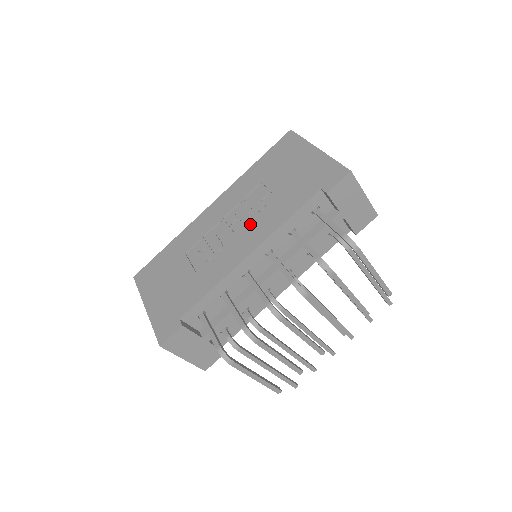
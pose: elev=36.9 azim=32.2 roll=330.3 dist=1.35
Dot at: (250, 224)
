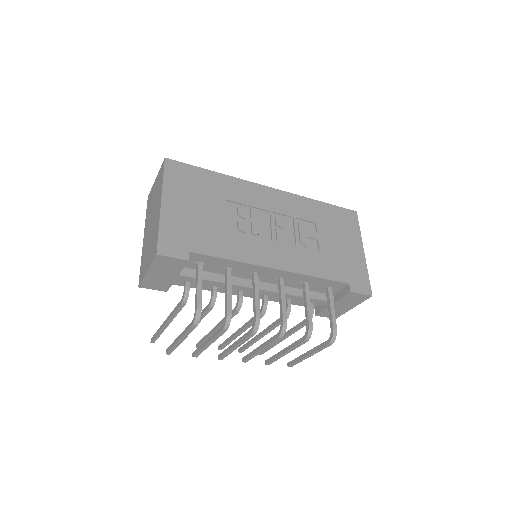
Dot at: (290, 245)
